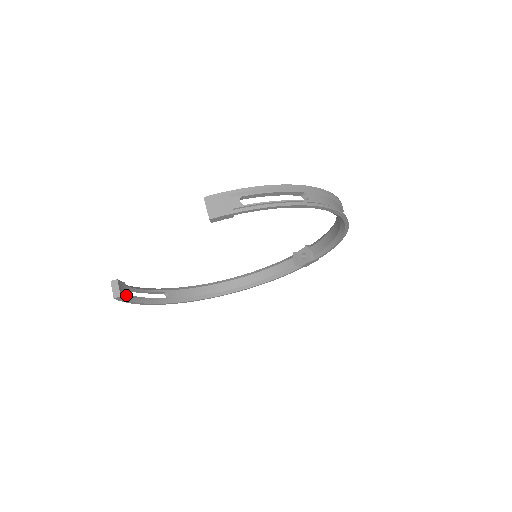
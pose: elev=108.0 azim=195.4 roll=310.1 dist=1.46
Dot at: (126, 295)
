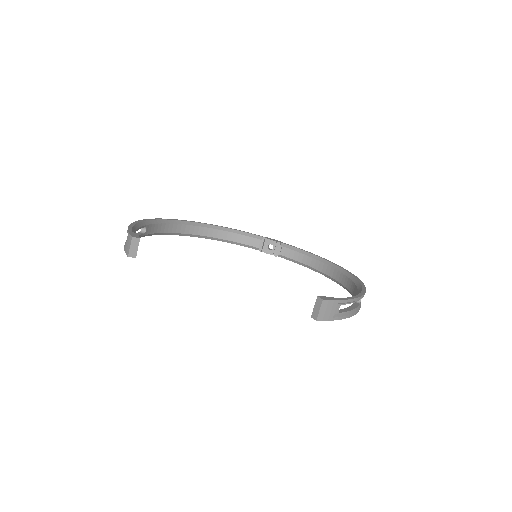
Dot at: occluded
